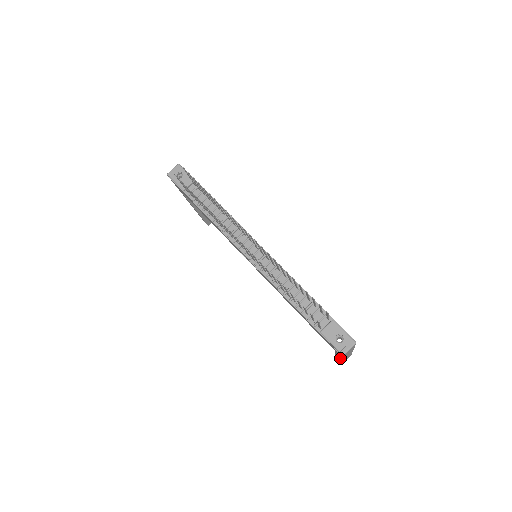
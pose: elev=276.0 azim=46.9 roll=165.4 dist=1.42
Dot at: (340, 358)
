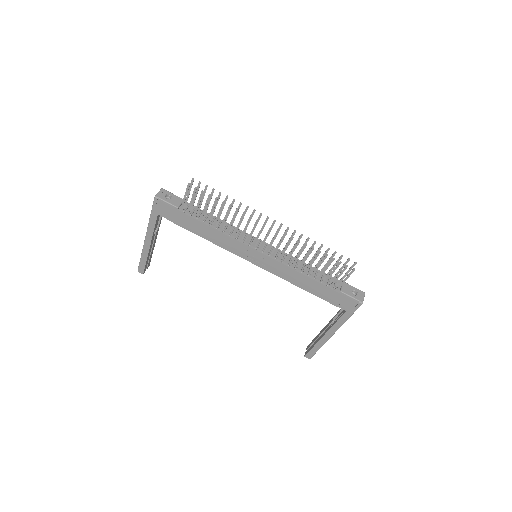
Dot at: (341, 324)
